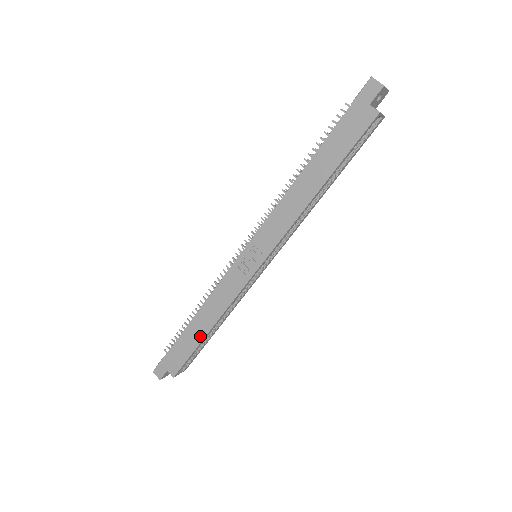
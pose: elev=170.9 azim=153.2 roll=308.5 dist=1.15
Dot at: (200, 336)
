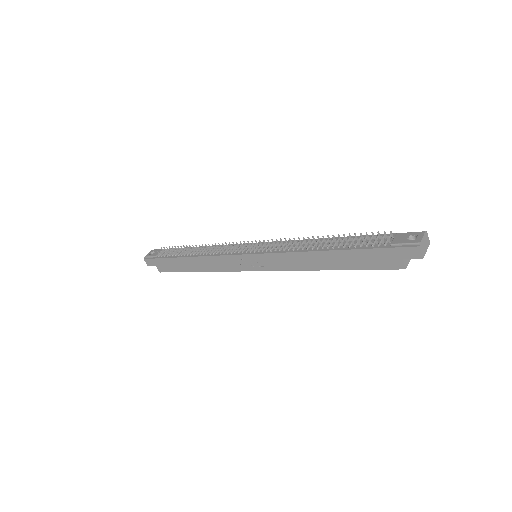
Dot at: (190, 269)
